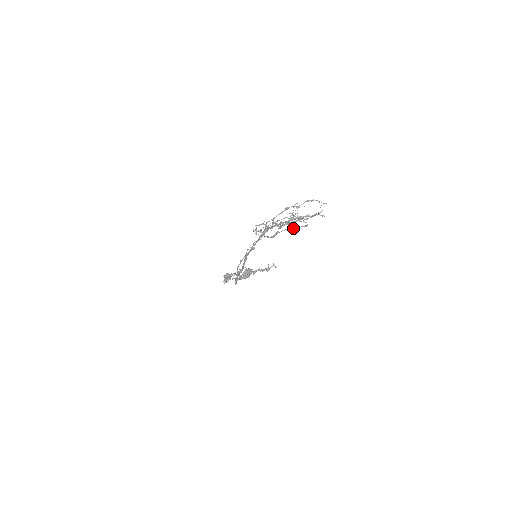
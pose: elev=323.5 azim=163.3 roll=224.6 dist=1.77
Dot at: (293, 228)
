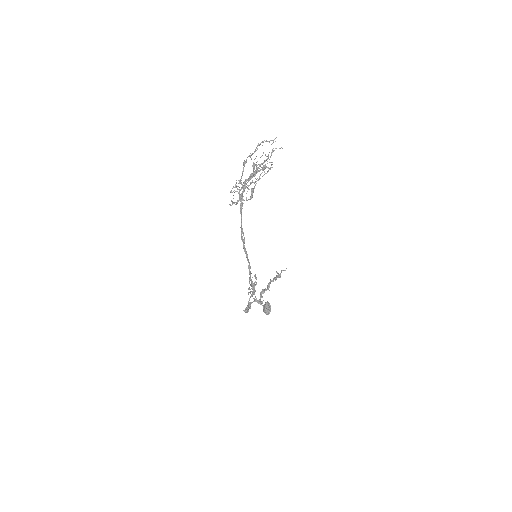
Dot at: occluded
